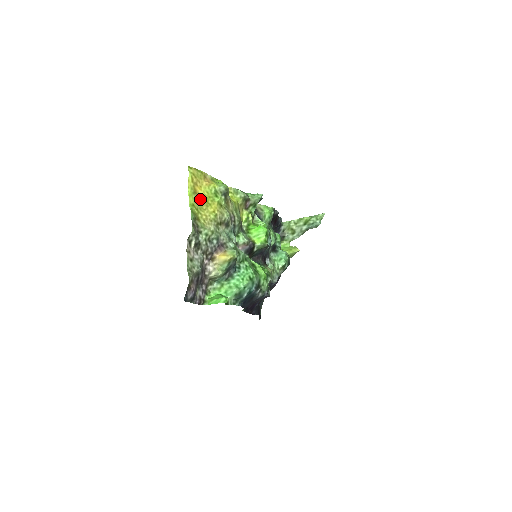
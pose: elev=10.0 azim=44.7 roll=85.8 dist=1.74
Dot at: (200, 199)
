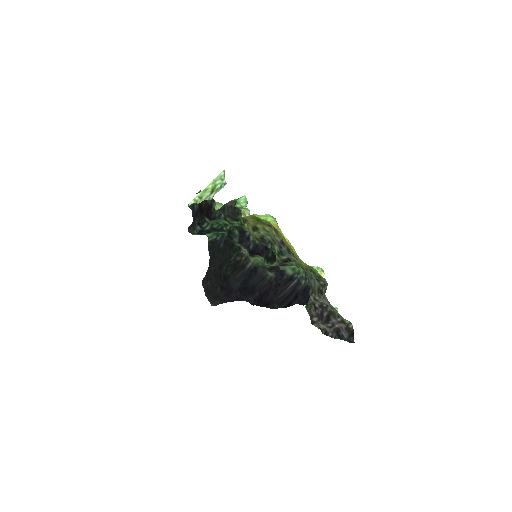
Dot at: (290, 249)
